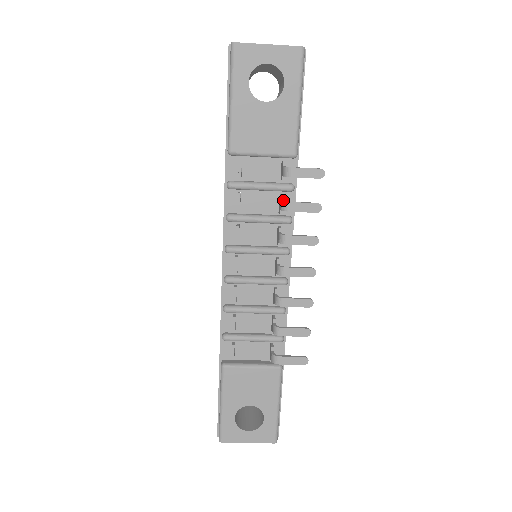
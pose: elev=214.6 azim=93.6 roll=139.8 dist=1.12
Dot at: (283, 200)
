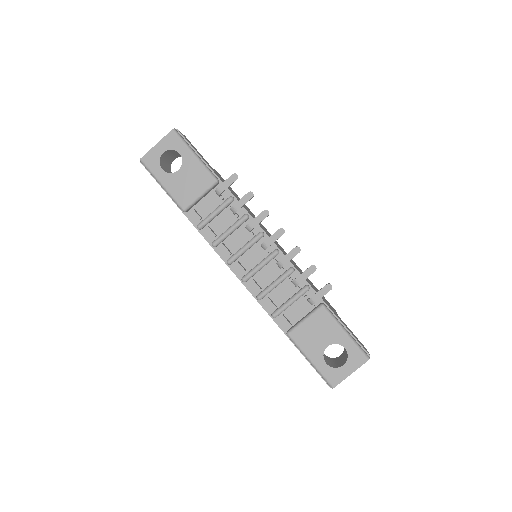
Dot at: (231, 208)
